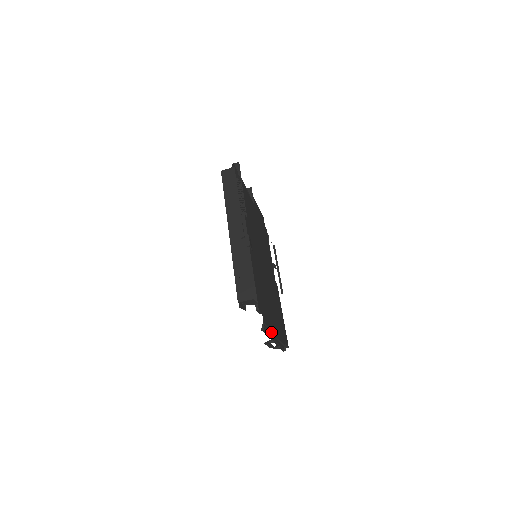
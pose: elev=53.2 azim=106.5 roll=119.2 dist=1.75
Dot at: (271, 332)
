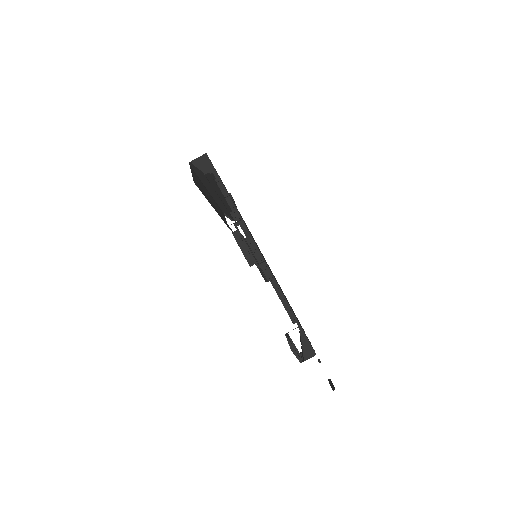
Dot at: (245, 228)
